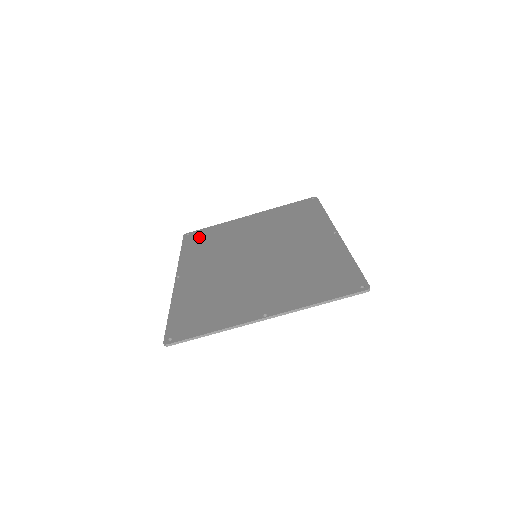
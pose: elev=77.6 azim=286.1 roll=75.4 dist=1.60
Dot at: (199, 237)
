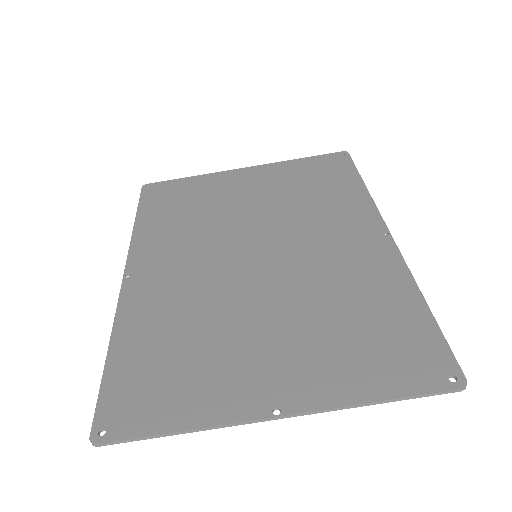
Dot at: (165, 196)
